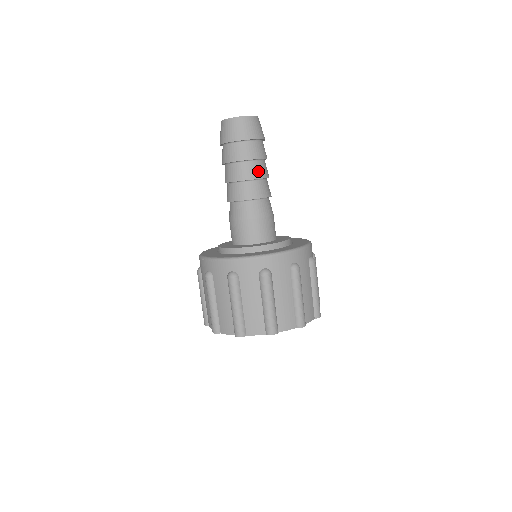
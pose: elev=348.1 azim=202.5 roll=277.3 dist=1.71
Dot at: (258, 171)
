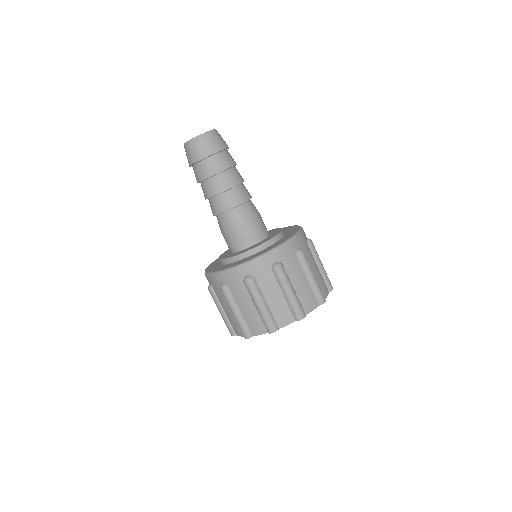
Dot at: (226, 182)
